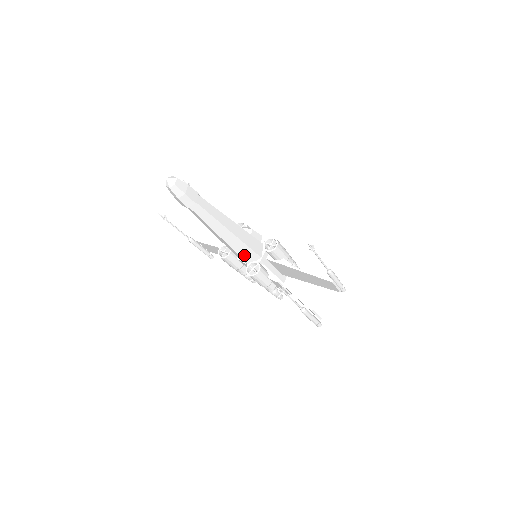
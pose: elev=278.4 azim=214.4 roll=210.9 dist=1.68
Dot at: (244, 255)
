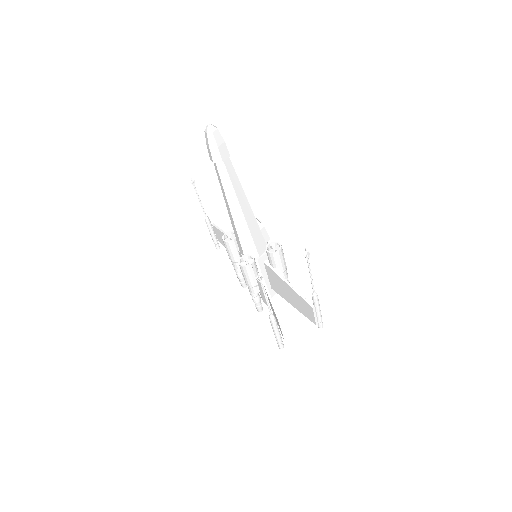
Dot at: (245, 245)
